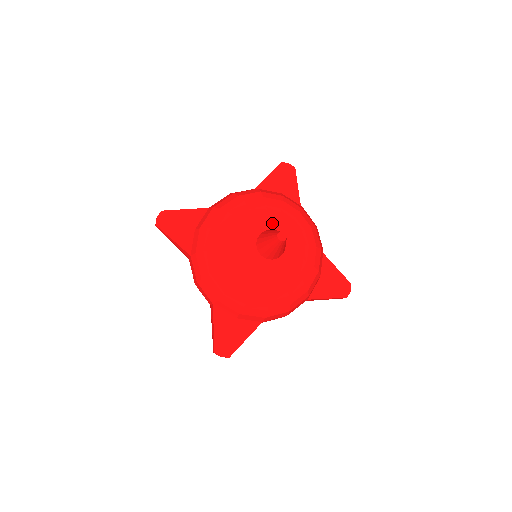
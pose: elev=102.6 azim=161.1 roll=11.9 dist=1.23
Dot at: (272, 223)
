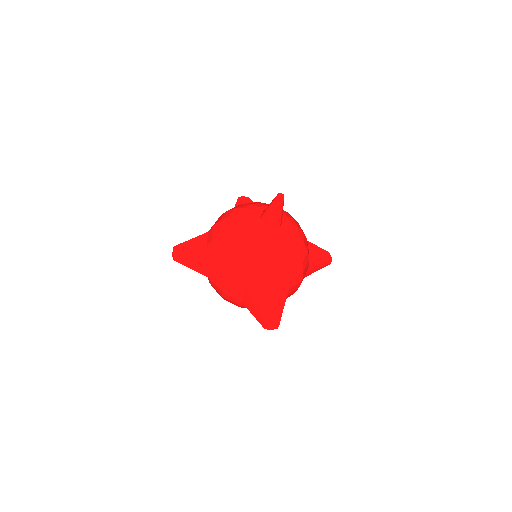
Dot at: (263, 209)
